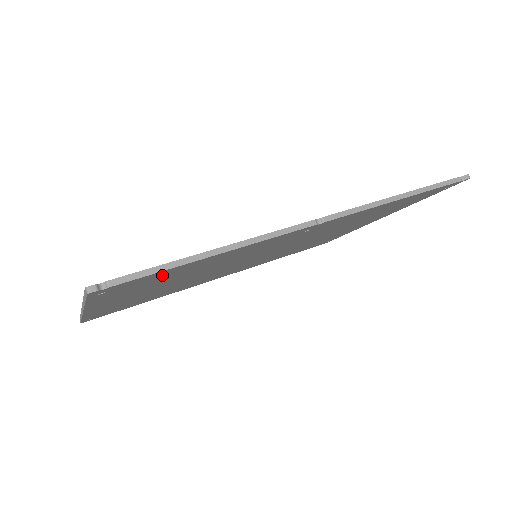
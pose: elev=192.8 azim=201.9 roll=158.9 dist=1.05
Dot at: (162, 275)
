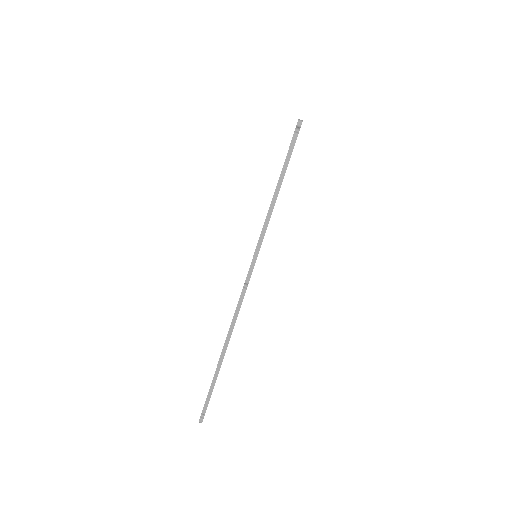
Dot at: occluded
